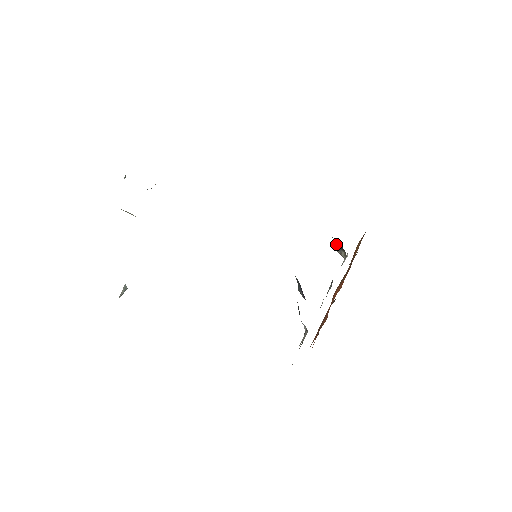
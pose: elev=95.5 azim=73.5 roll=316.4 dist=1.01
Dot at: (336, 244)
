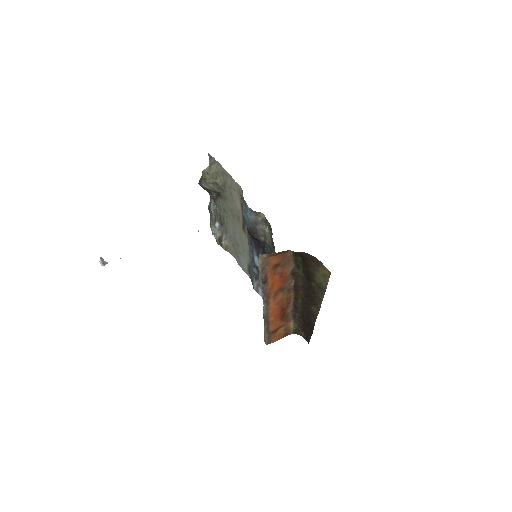
Dot at: occluded
